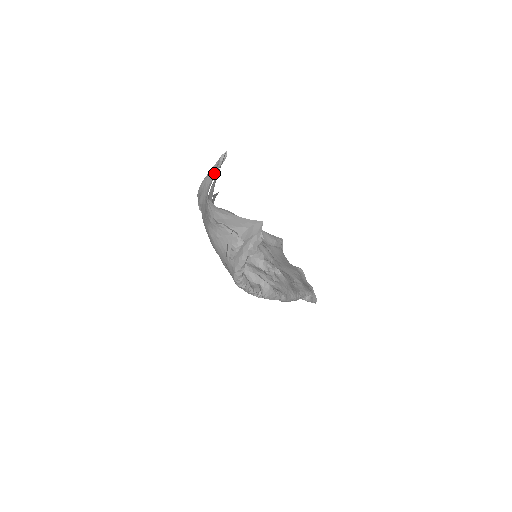
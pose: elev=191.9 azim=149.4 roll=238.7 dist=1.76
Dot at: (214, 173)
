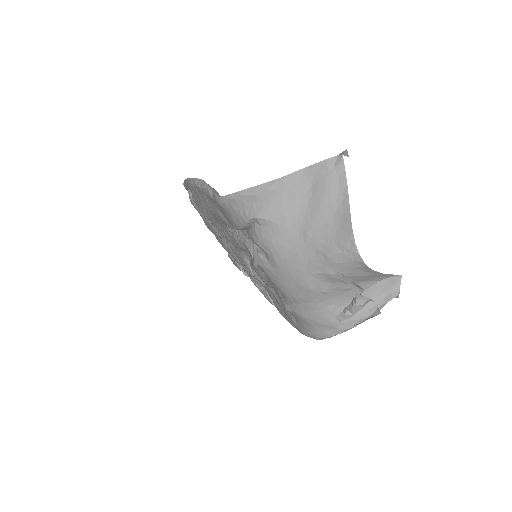
Dot at: (325, 187)
